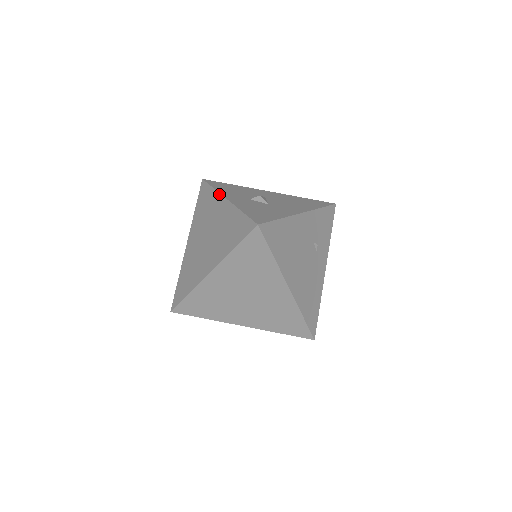
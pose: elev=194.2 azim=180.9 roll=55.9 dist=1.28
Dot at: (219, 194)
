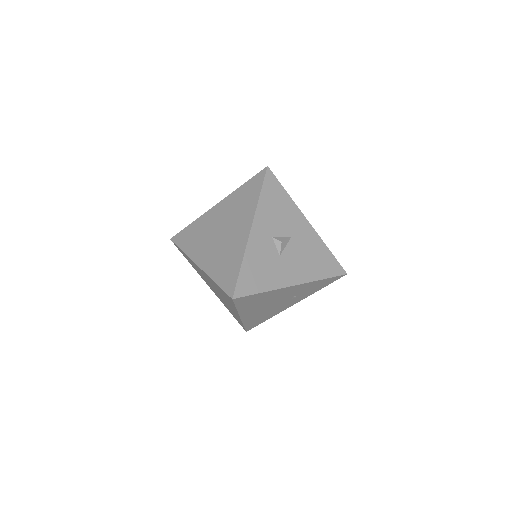
Dot at: (254, 213)
